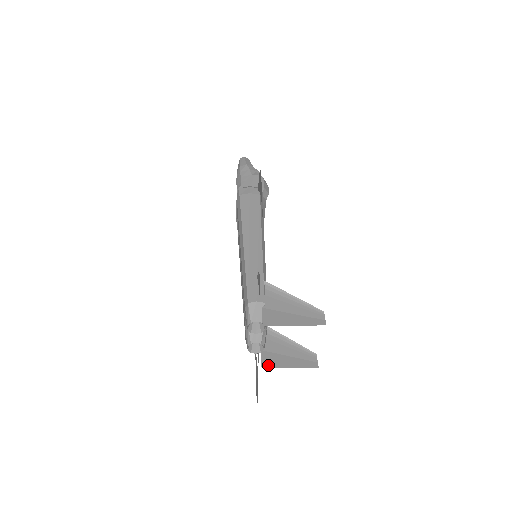
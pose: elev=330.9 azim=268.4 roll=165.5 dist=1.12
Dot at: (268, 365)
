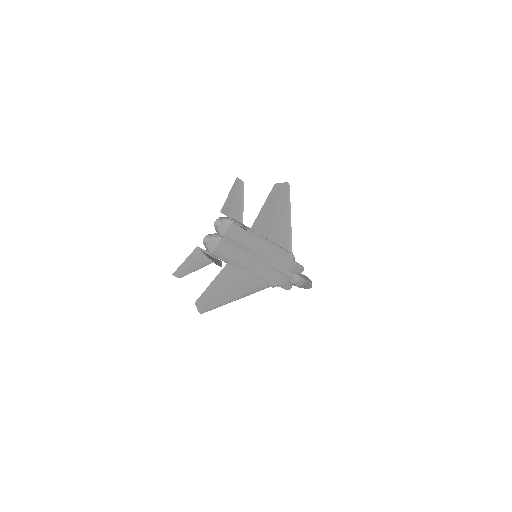
Dot at: (201, 250)
